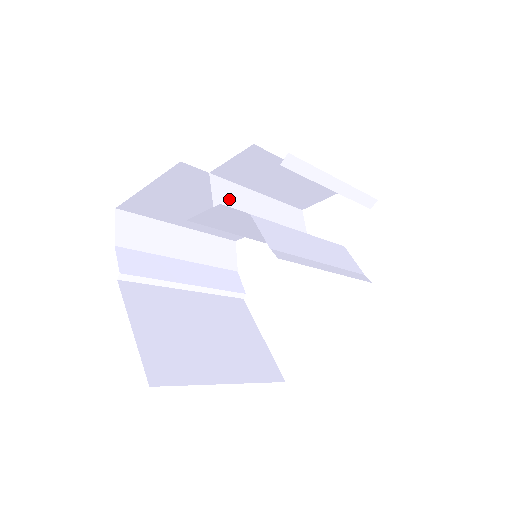
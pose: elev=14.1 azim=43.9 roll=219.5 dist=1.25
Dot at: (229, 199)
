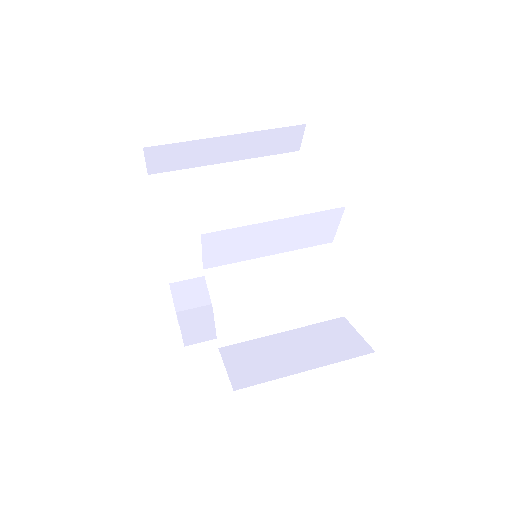
Dot at: (225, 243)
